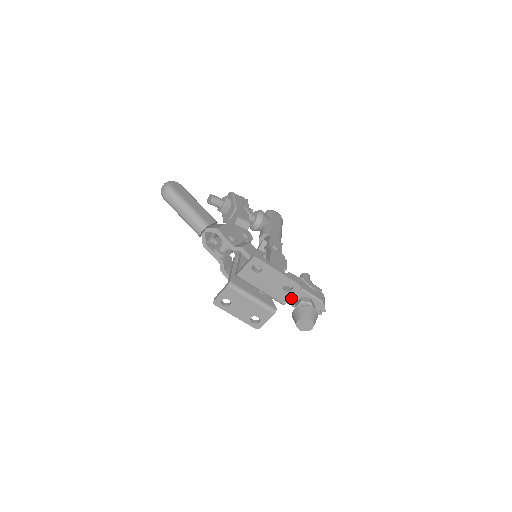
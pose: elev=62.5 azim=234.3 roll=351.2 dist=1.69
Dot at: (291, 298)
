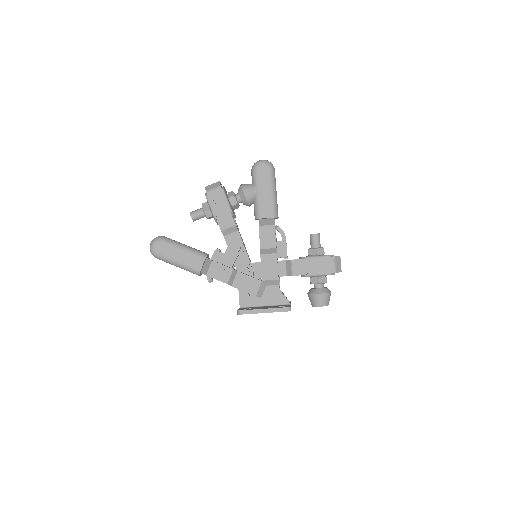
Dot at: occluded
